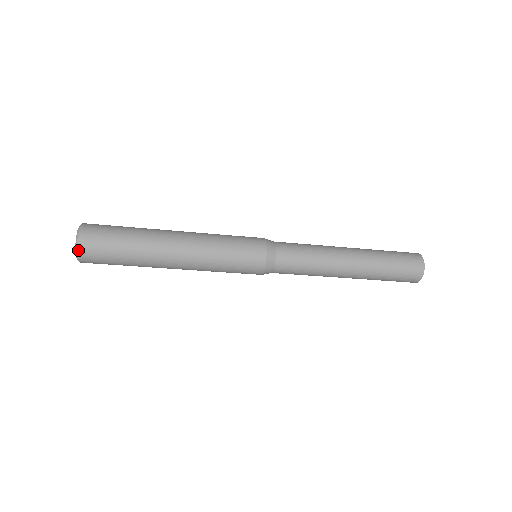
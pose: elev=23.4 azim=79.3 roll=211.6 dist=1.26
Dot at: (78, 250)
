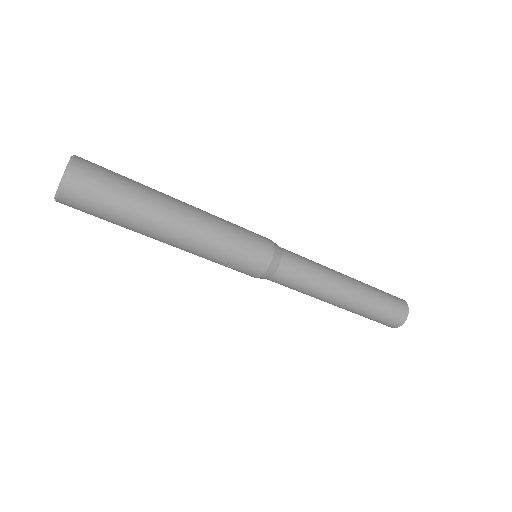
Dot at: (70, 169)
